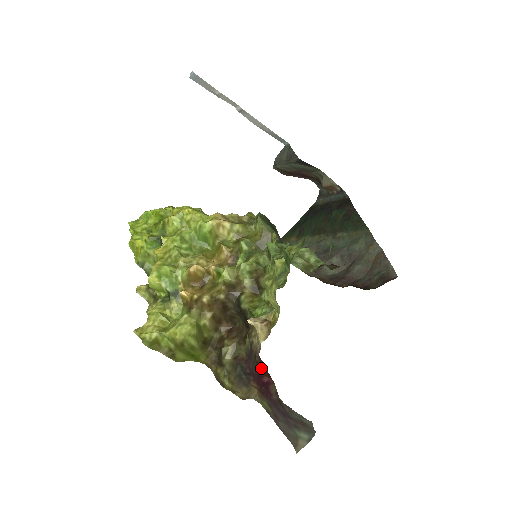
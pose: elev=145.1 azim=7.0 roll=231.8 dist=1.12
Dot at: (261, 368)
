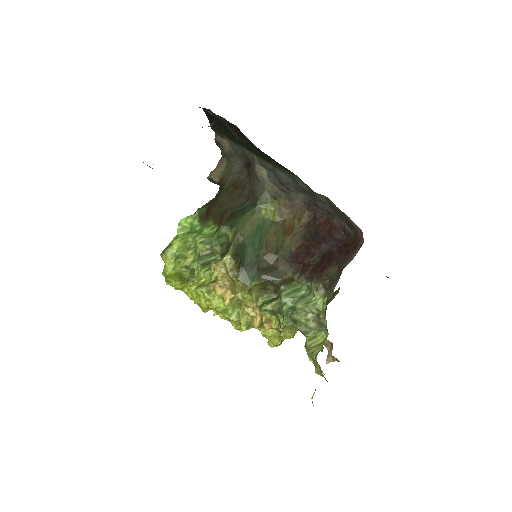
Dot at: occluded
